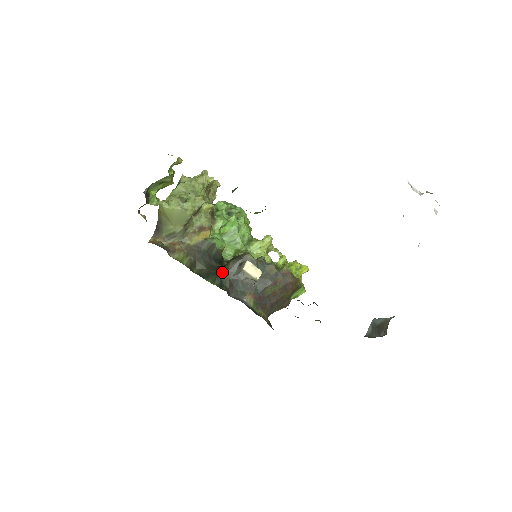
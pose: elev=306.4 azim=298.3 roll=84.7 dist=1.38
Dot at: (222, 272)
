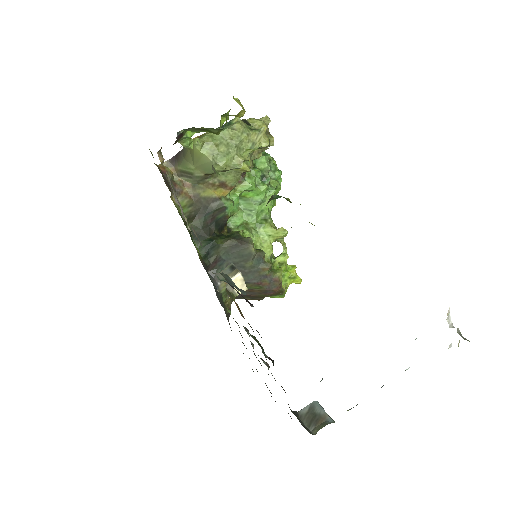
Dot at: (214, 244)
